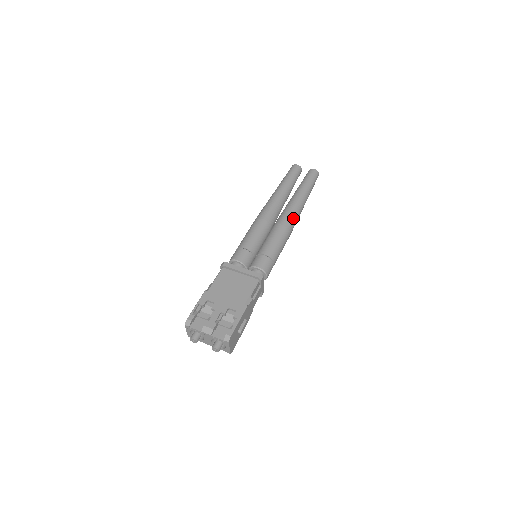
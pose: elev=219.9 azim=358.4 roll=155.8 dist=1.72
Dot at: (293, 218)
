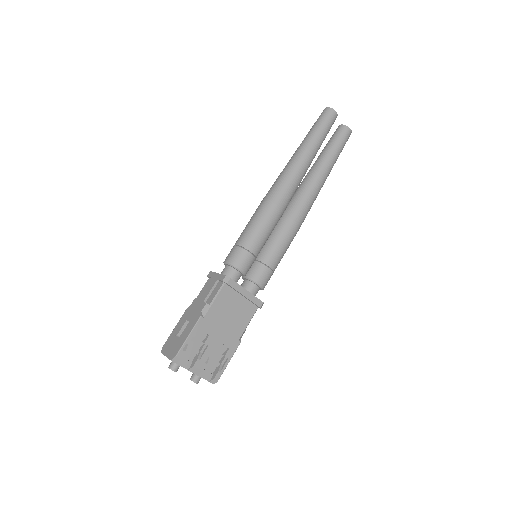
Dot at: occluded
